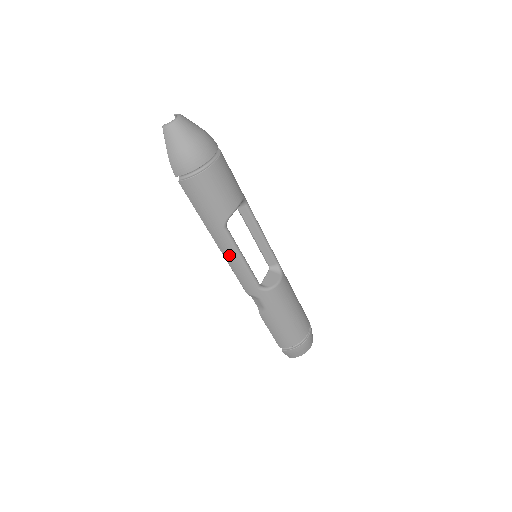
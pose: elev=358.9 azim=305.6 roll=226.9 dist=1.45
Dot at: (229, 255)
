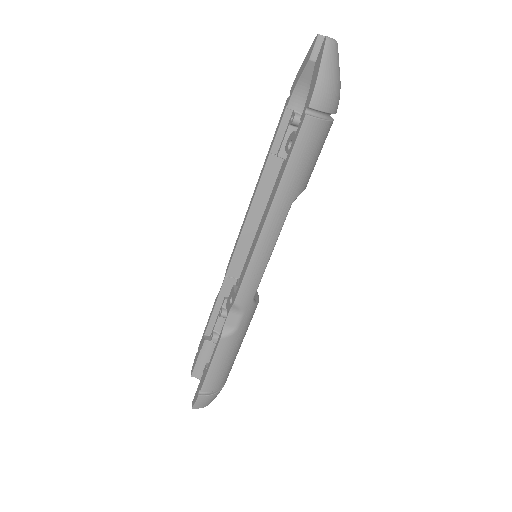
Dot at: (266, 241)
